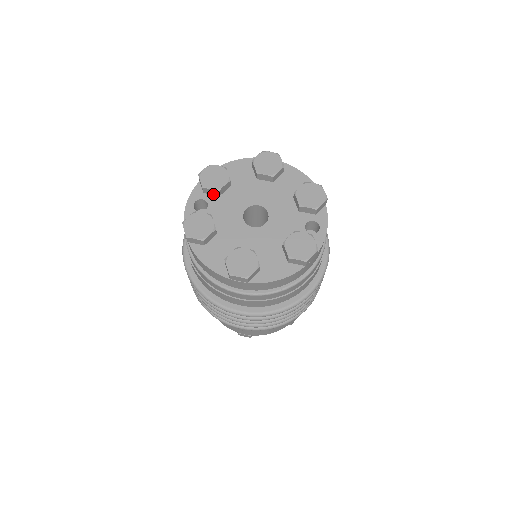
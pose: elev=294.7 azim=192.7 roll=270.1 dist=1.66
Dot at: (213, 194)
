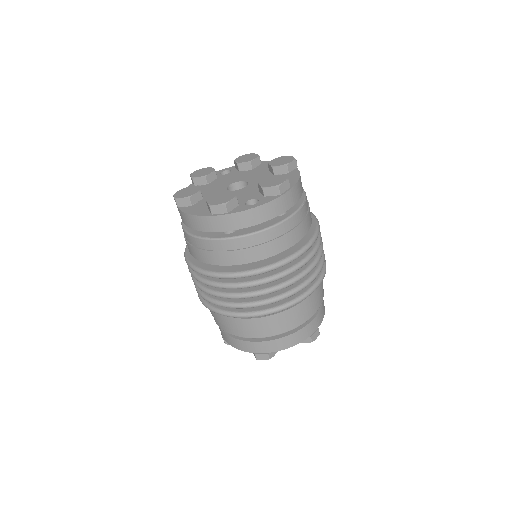
Dot at: (237, 169)
